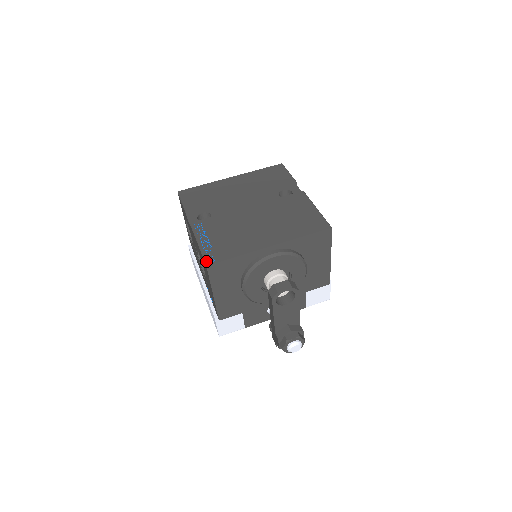
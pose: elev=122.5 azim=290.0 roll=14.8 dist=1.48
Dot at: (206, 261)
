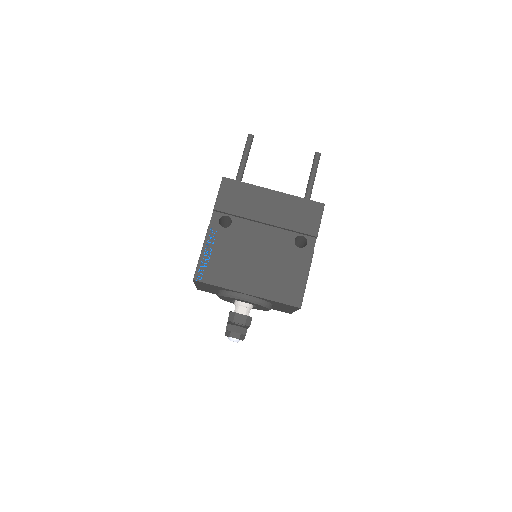
Dot at: (195, 275)
